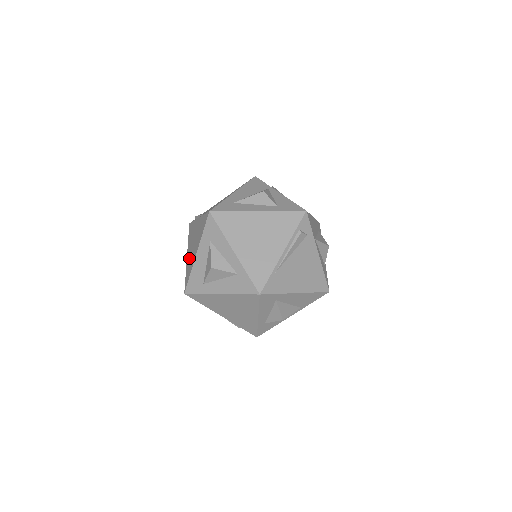
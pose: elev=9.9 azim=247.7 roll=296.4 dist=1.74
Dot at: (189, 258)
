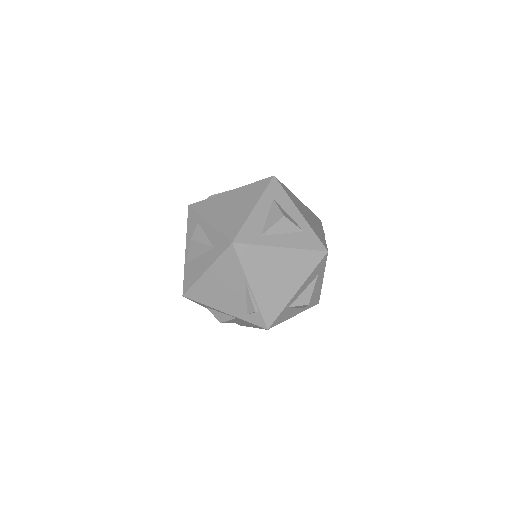
Dot at: (224, 218)
